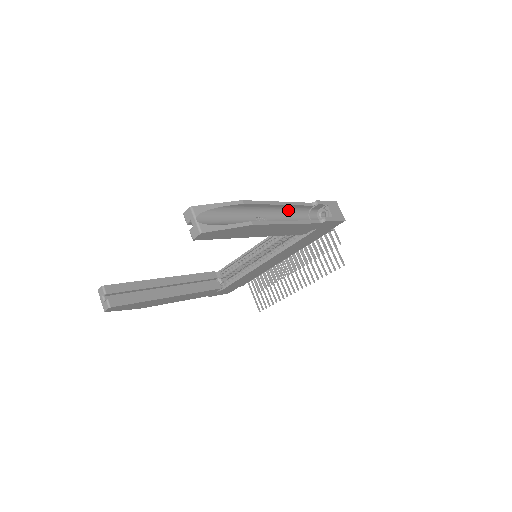
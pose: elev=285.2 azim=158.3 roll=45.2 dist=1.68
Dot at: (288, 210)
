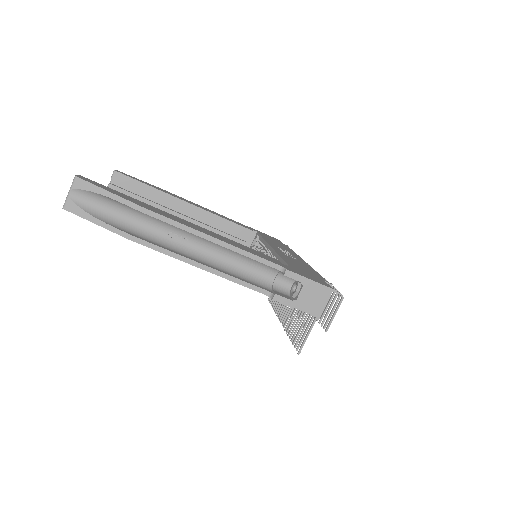
Dot at: occluded
